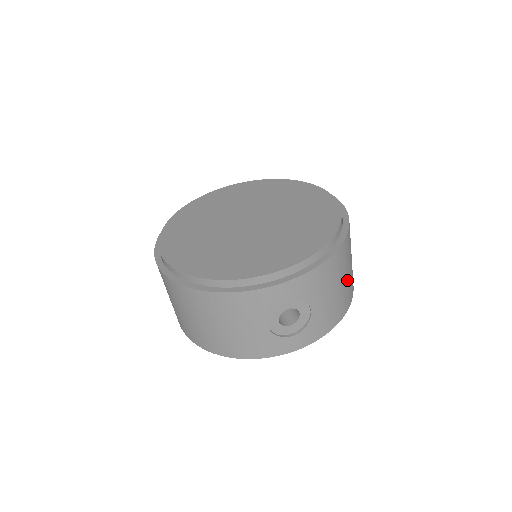
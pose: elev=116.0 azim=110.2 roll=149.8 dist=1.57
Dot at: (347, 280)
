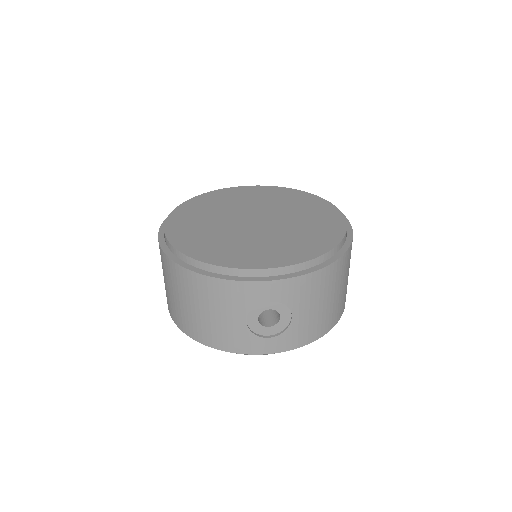
Dot at: (337, 298)
